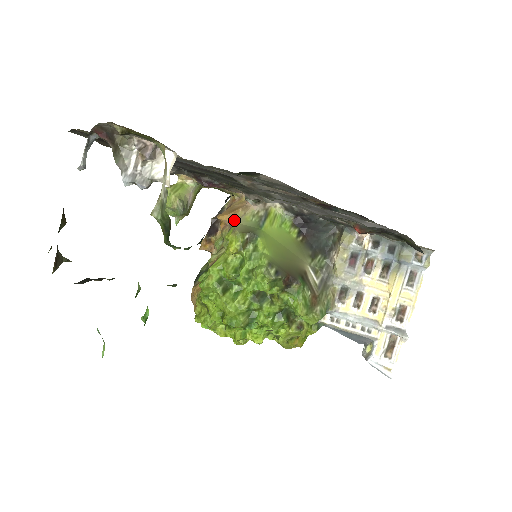
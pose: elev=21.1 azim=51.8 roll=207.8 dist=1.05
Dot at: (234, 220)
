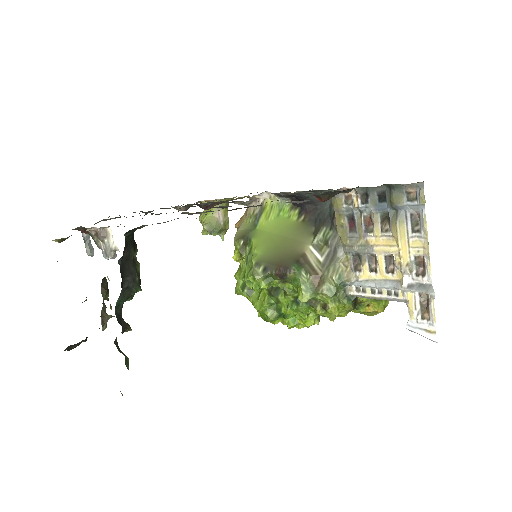
Dot at: (238, 227)
